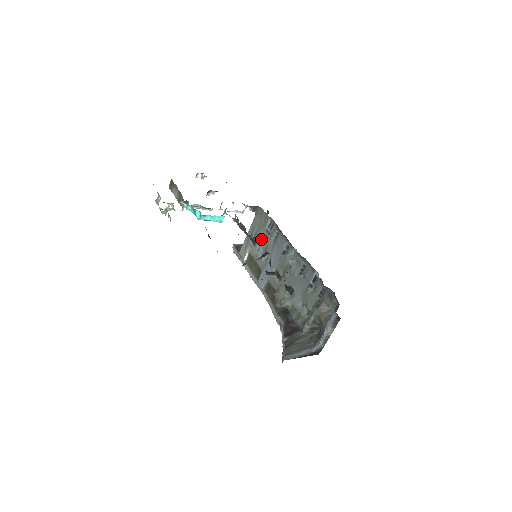
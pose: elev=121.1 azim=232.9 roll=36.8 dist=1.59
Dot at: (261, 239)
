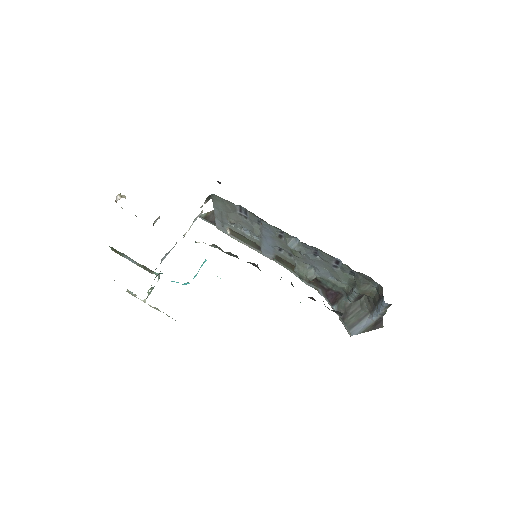
Dot at: (239, 222)
